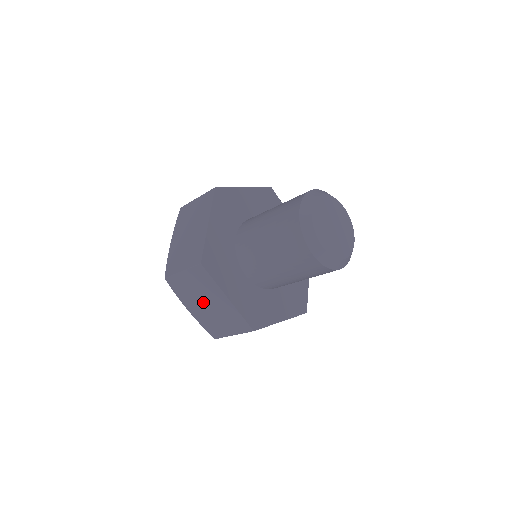
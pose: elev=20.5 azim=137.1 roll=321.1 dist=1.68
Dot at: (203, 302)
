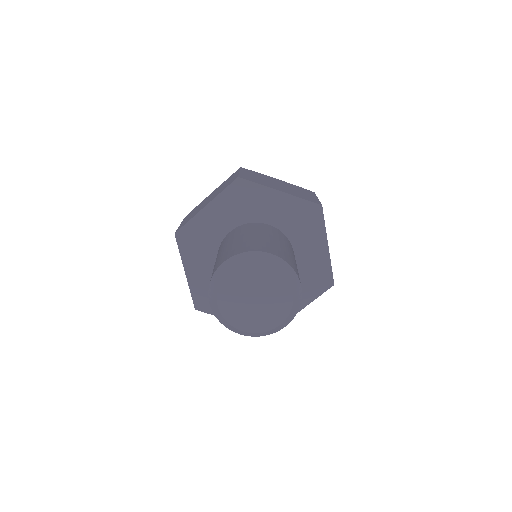
Dot at: occluded
